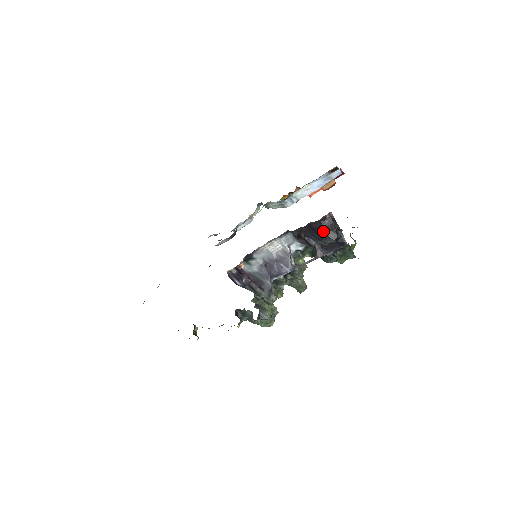
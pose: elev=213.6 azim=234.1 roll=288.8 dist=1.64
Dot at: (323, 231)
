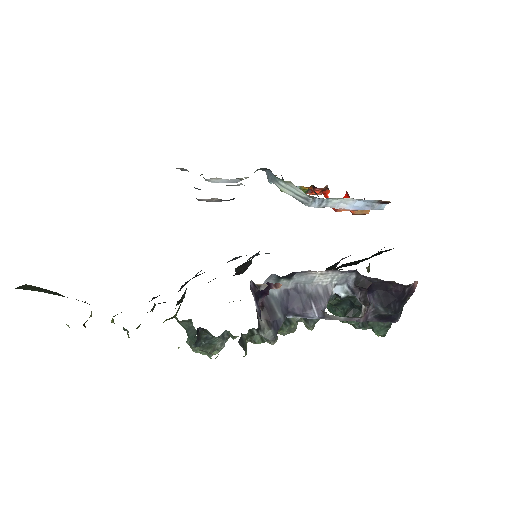
Dot at: (395, 298)
